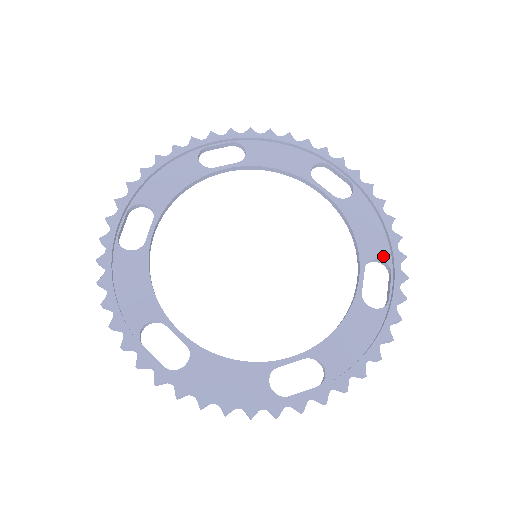
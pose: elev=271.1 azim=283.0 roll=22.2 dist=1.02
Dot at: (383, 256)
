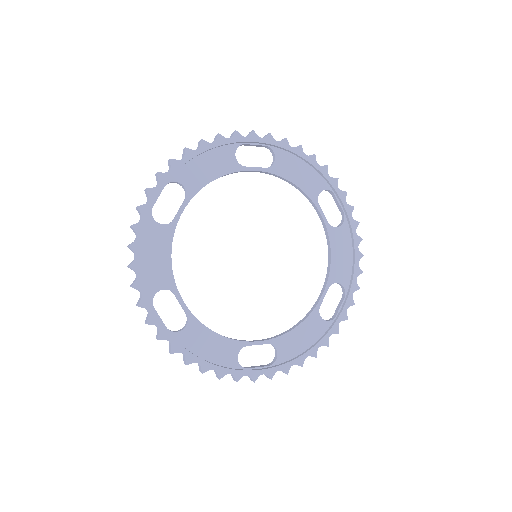
Dot at: (344, 282)
